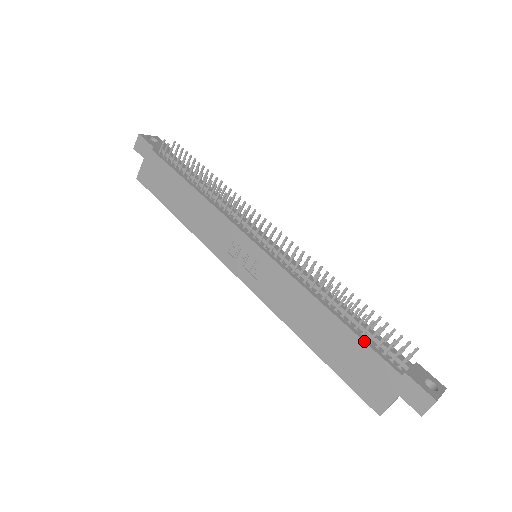
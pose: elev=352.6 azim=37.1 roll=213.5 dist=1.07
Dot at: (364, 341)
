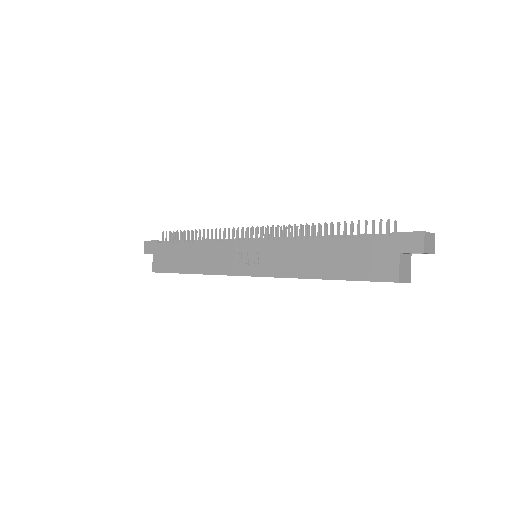
Dot at: (353, 237)
